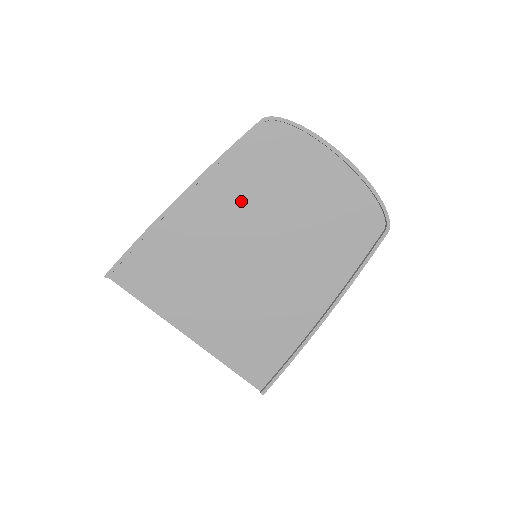
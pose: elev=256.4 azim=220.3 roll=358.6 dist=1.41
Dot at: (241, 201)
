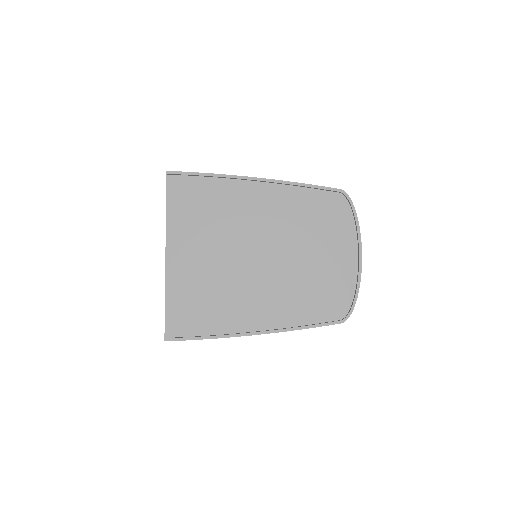
Dot at: (284, 217)
